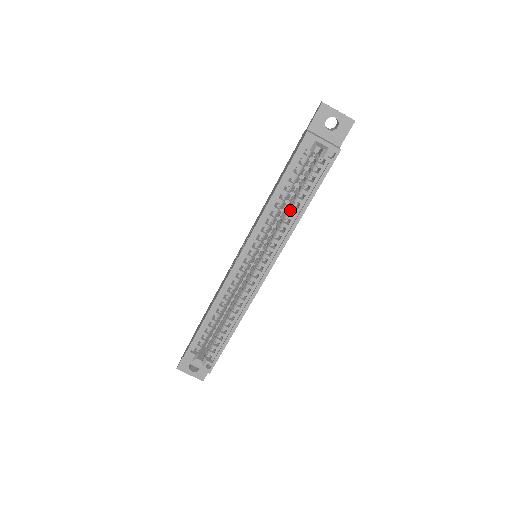
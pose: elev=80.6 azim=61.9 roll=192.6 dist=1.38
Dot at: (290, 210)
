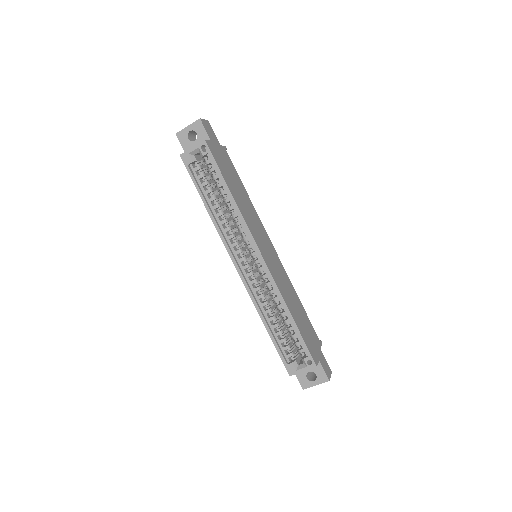
Dot at: (227, 204)
